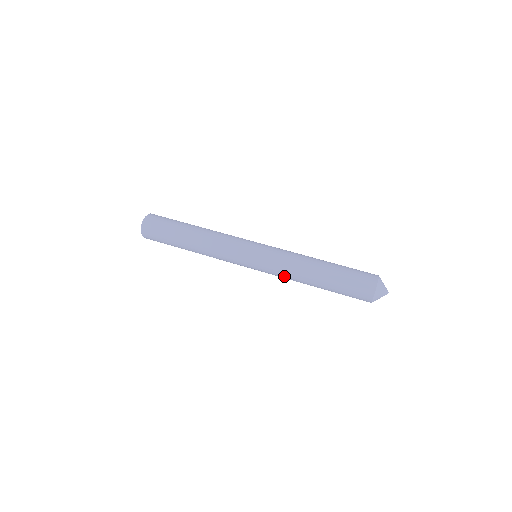
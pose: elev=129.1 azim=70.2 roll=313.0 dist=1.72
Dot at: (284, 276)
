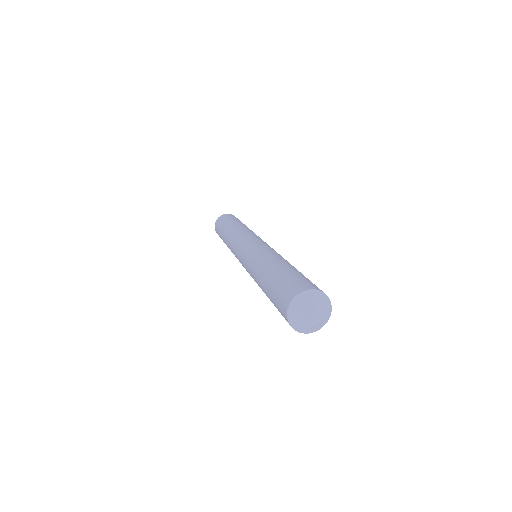
Dot at: occluded
